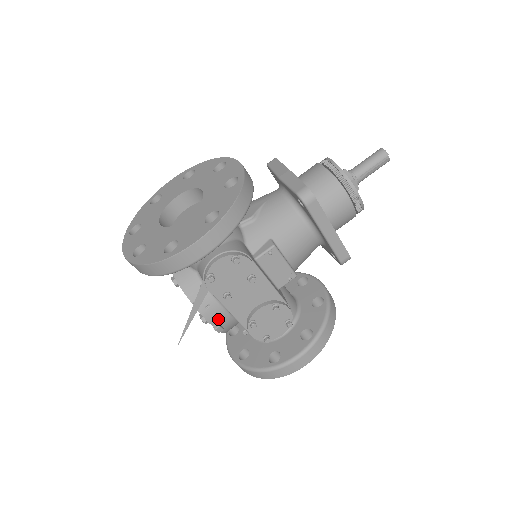
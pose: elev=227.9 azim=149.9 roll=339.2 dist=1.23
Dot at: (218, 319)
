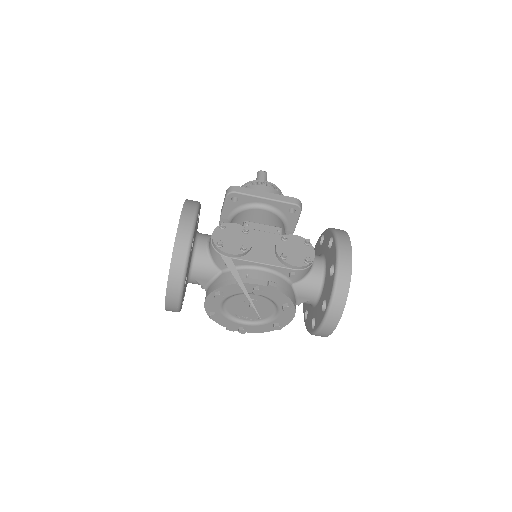
Dot at: (264, 279)
